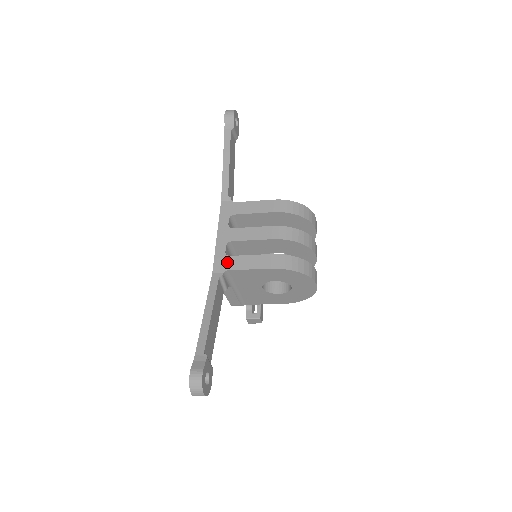
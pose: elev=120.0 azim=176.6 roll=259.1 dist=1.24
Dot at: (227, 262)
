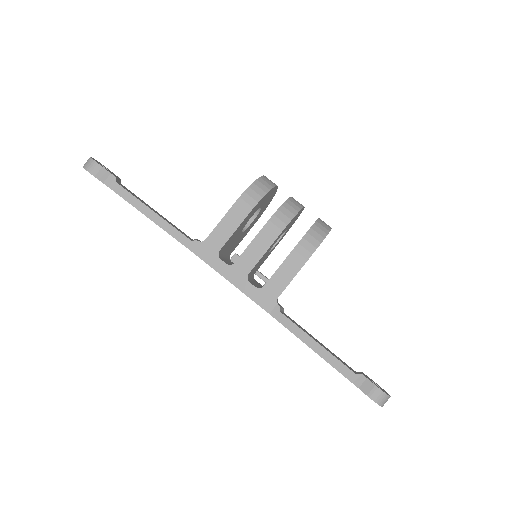
Dot at: (268, 293)
